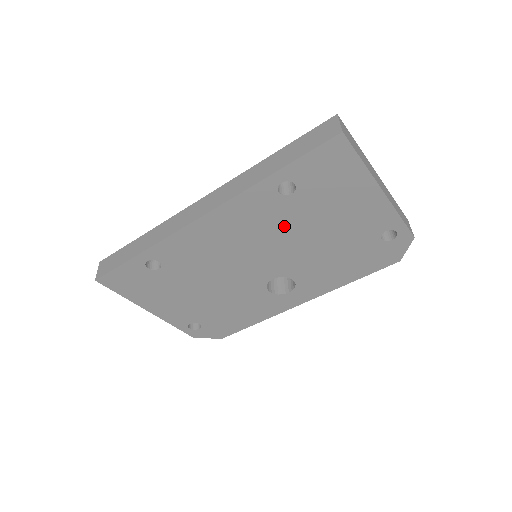
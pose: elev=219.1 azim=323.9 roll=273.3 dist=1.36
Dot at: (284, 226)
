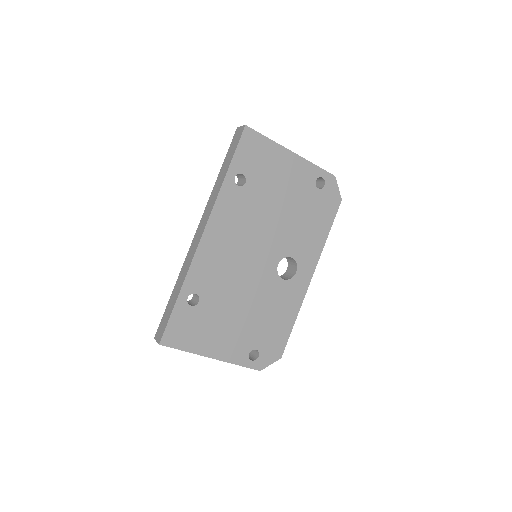
Dot at: (256, 211)
